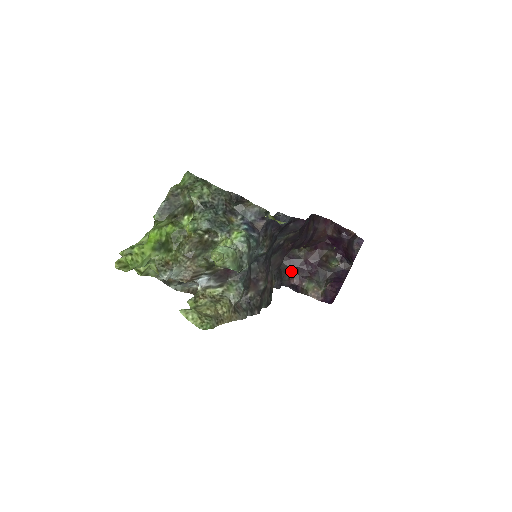
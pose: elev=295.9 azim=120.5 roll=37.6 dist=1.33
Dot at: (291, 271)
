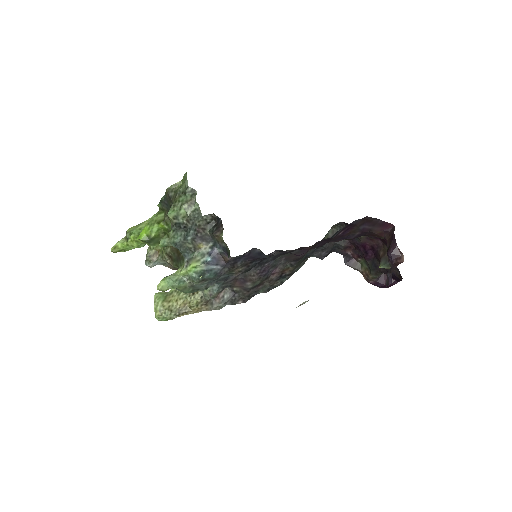
Dot at: (348, 244)
